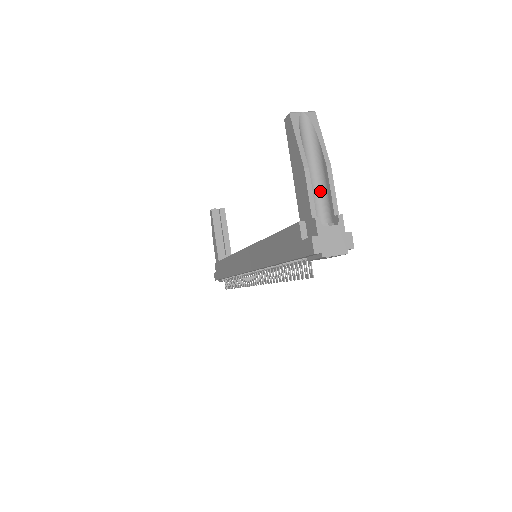
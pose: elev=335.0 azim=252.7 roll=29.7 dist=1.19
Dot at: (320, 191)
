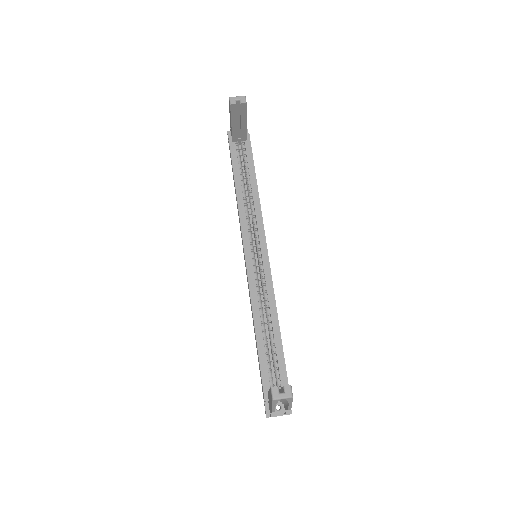
Dot at: (282, 401)
